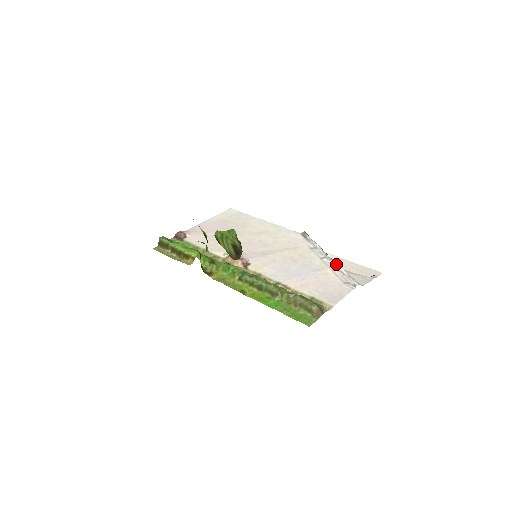
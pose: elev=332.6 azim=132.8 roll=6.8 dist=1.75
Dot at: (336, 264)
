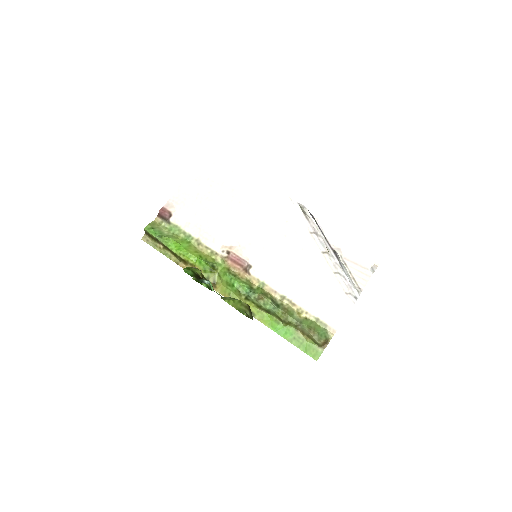
Dot at: (338, 265)
